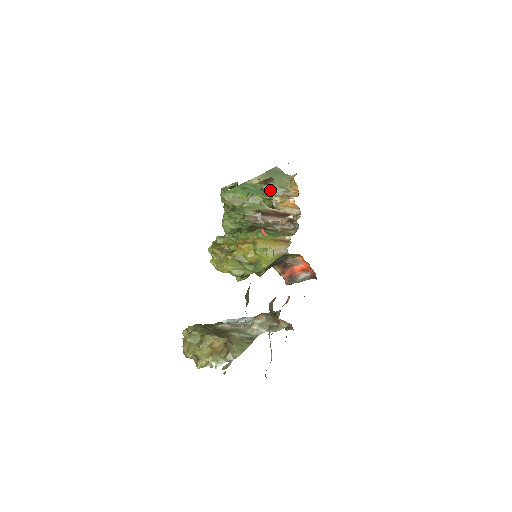
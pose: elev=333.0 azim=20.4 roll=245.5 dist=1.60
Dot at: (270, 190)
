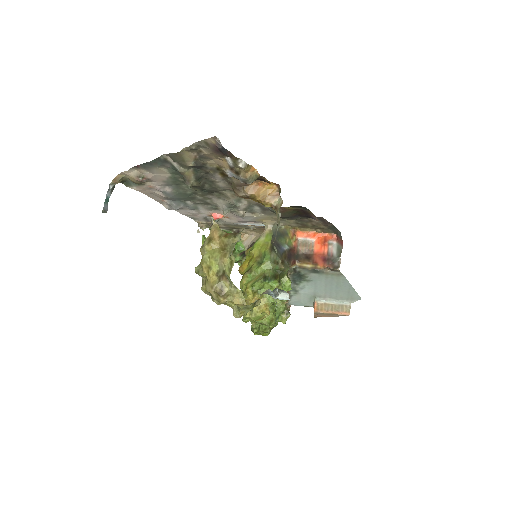
Dot at: occluded
